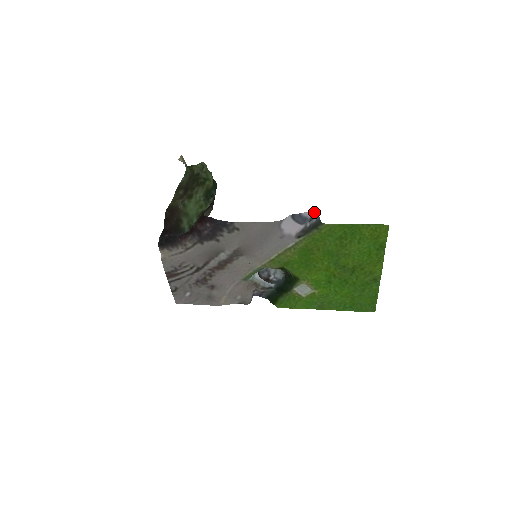
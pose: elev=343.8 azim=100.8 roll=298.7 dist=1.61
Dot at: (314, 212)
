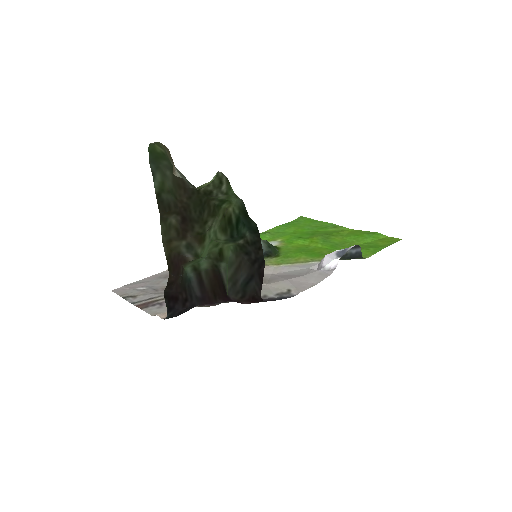
Dot at: (357, 245)
